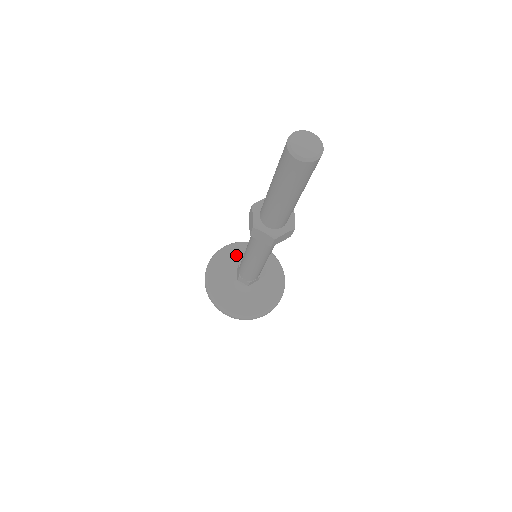
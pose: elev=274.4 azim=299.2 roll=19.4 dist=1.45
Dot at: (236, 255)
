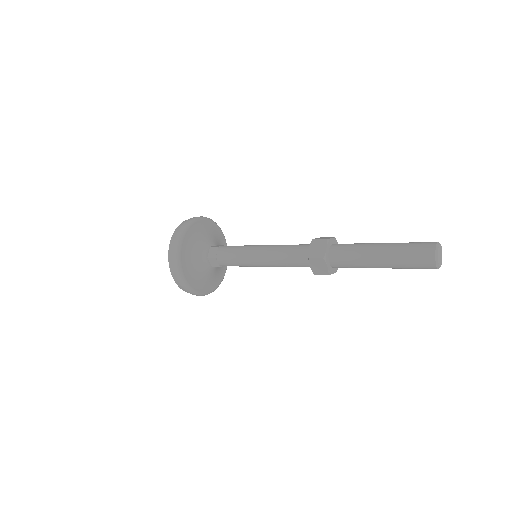
Dot at: (208, 231)
